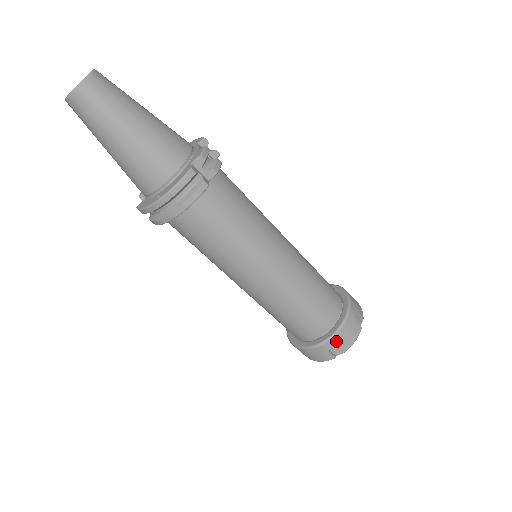
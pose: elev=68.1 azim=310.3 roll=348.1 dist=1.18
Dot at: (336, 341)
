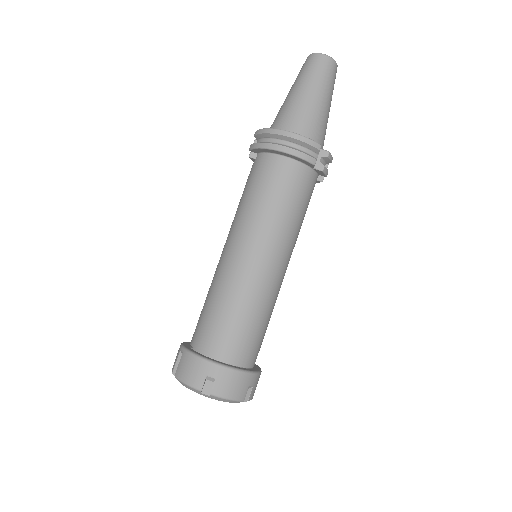
Dot at: (223, 375)
